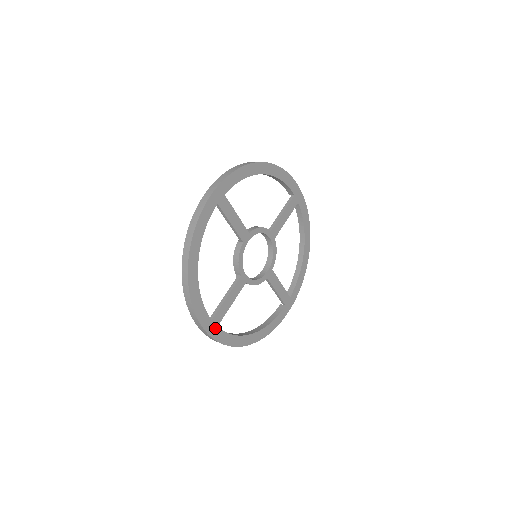
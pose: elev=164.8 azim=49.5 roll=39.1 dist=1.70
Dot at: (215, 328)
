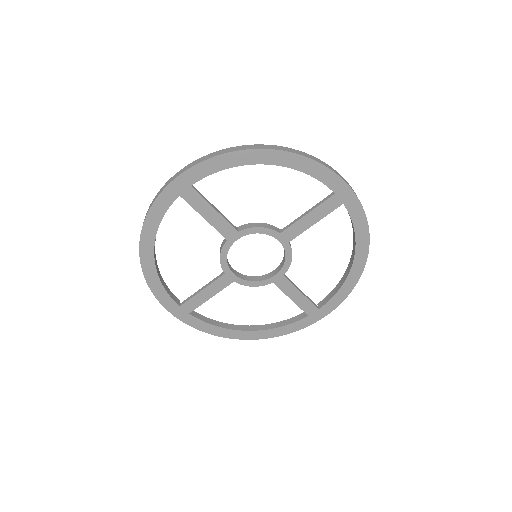
Dot at: (186, 314)
